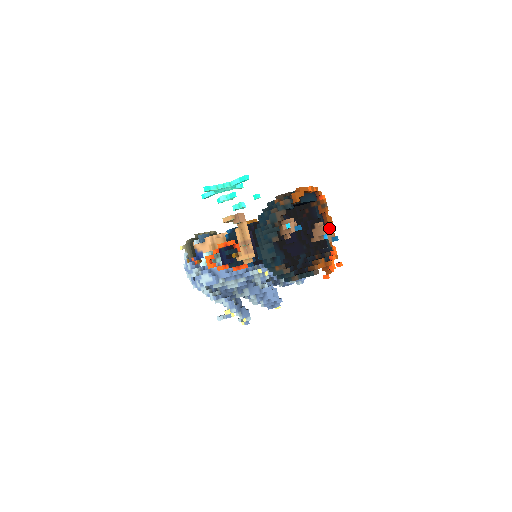
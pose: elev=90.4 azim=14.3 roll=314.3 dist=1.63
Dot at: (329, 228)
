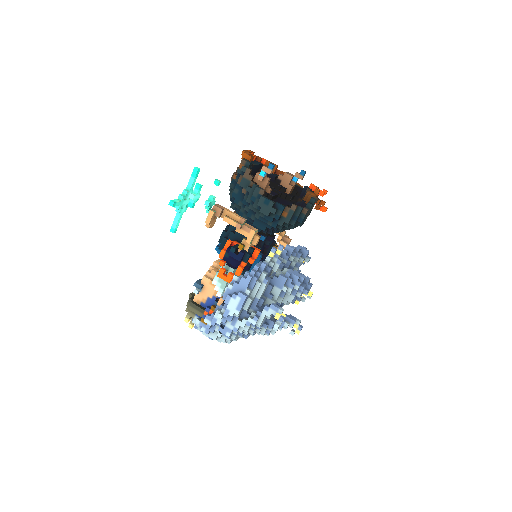
Dot at: occluded
